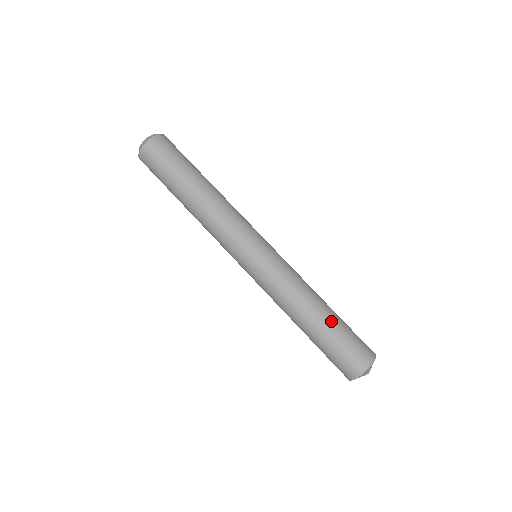
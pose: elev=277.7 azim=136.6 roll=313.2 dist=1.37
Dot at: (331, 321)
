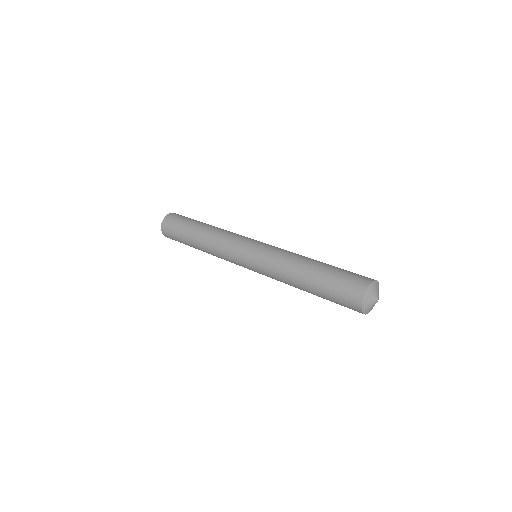
Dot at: (322, 269)
